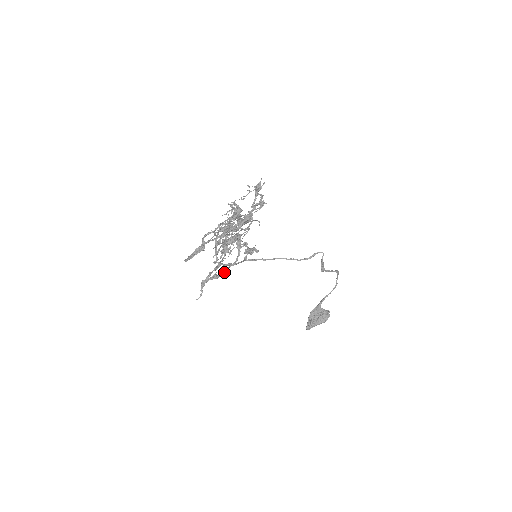
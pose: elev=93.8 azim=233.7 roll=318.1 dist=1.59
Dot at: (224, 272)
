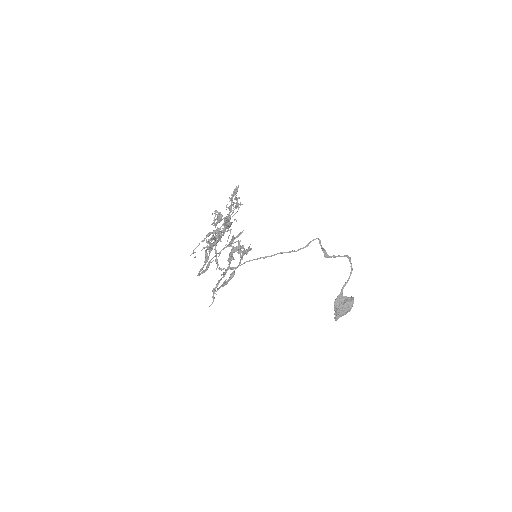
Dot at: (231, 277)
